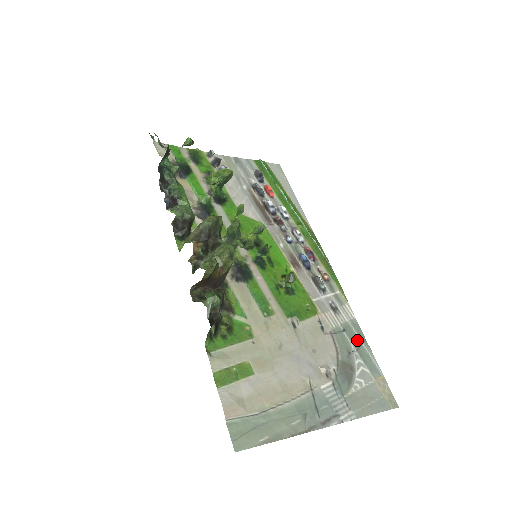
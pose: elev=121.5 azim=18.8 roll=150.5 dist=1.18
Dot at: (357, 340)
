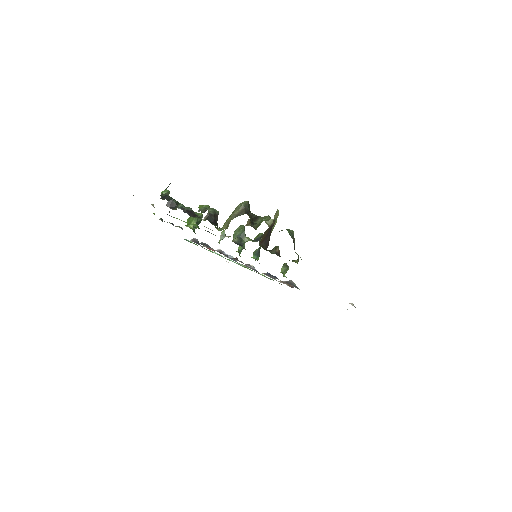
Dot at: occluded
